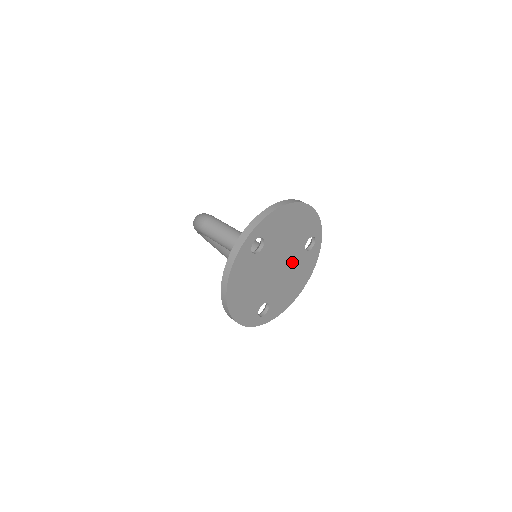
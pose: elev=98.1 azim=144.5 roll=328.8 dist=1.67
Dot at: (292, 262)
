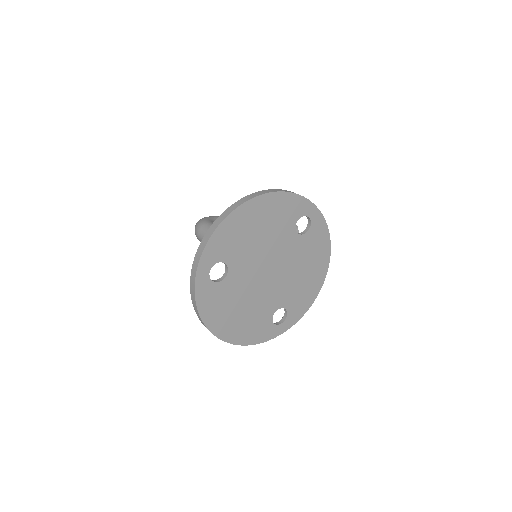
Dot at: (288, 256)
